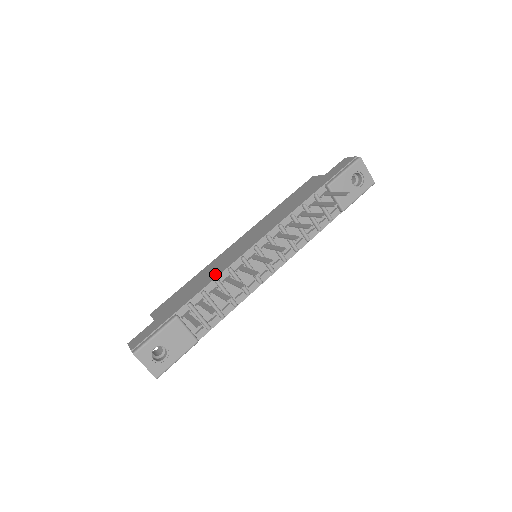
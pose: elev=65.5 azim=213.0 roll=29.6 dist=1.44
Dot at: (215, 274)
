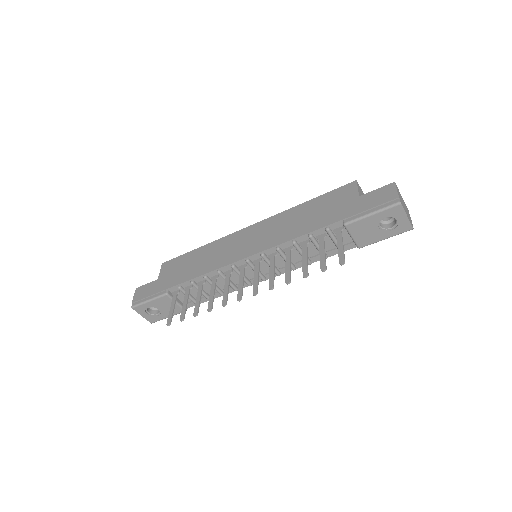
Dot at: (208, 267)
